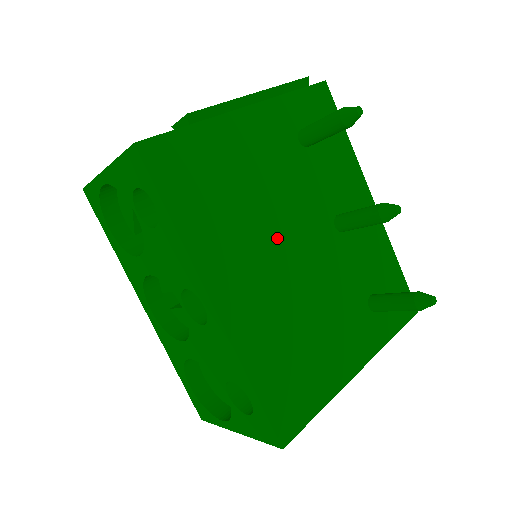
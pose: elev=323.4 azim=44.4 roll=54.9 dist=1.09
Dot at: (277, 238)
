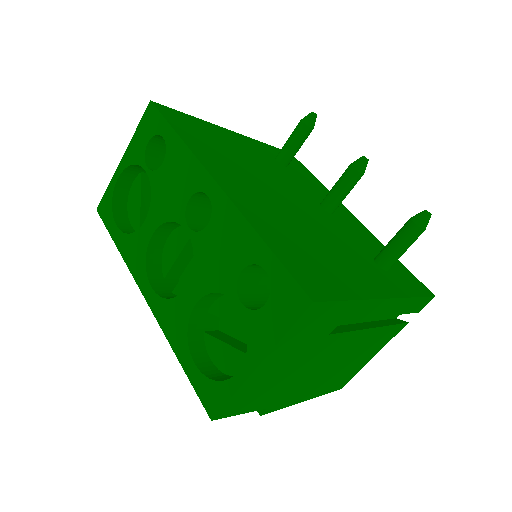
Dot at: (270, 185)
